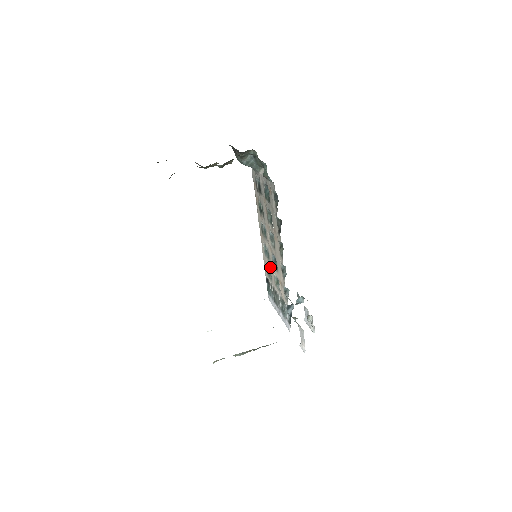
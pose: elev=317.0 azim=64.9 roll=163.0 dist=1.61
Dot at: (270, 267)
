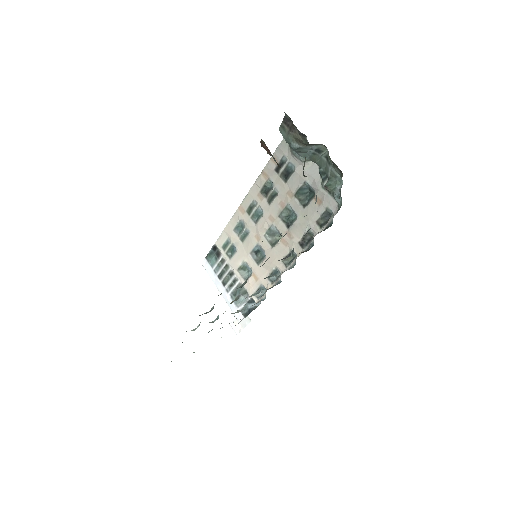
Dot at: (238, 248)
